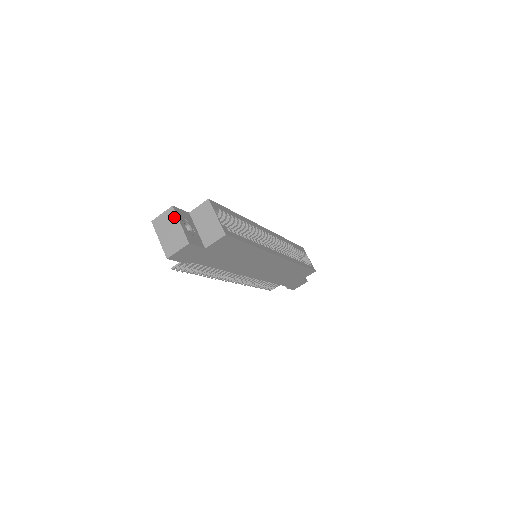
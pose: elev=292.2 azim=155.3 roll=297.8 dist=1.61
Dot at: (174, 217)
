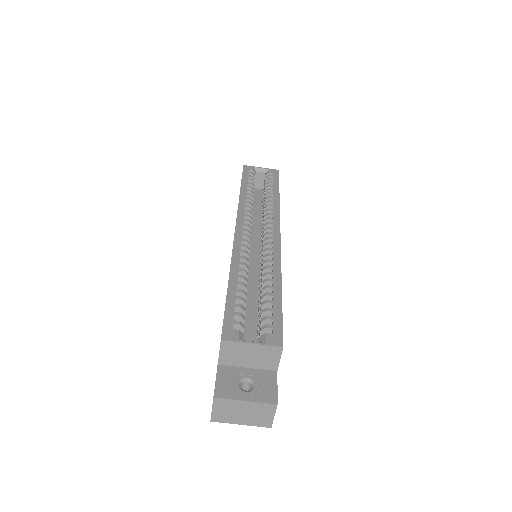
Dot at: (230, 403)
